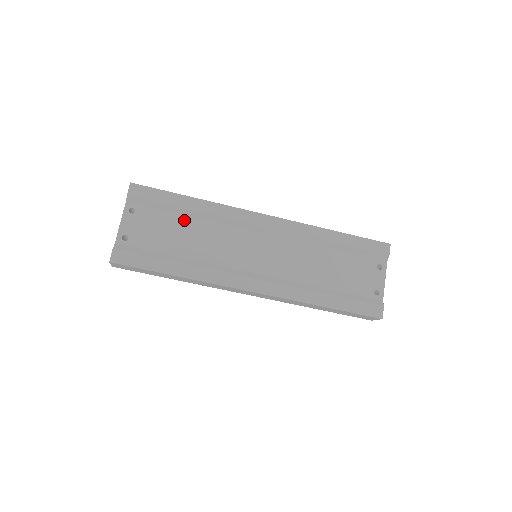
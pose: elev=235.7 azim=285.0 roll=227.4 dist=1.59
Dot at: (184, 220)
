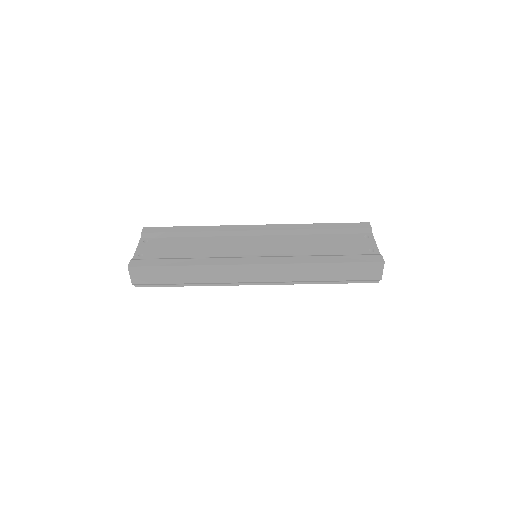
Dot at: (189, 239)
